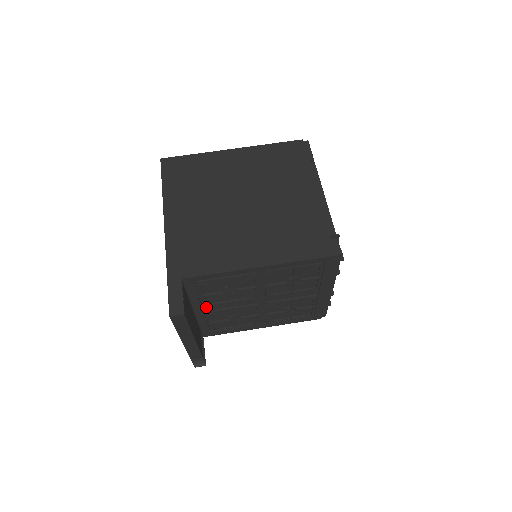
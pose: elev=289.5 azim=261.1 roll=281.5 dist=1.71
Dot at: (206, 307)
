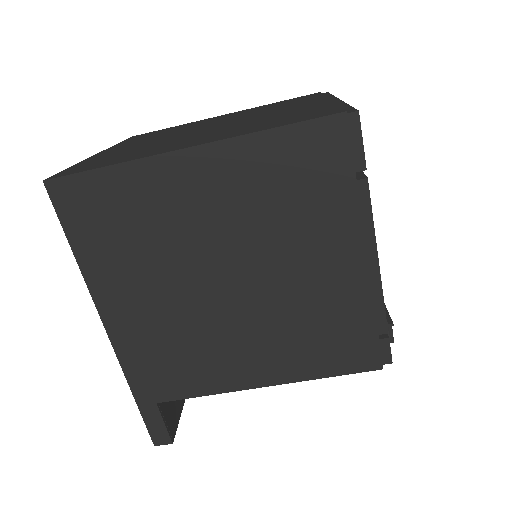
Dot at: occluded
